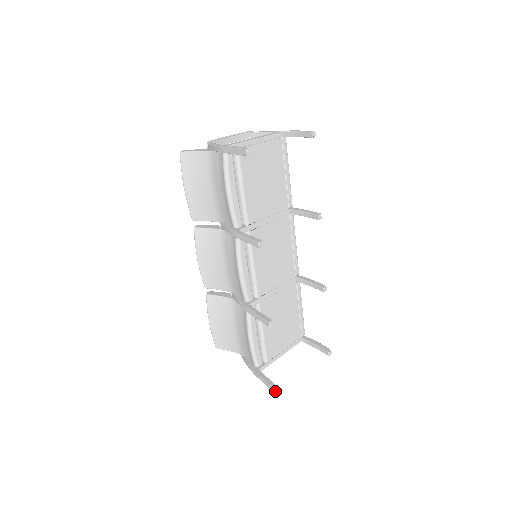
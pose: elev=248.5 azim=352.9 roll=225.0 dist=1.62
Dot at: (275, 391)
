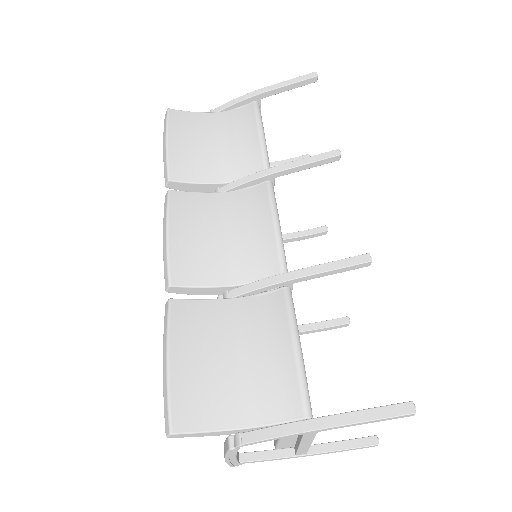
Dot at: (403, 405)
